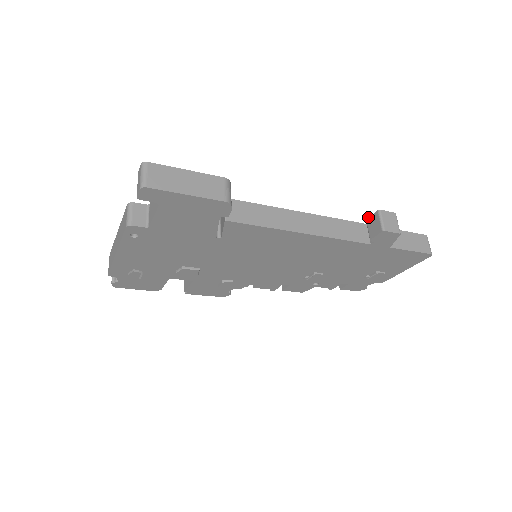
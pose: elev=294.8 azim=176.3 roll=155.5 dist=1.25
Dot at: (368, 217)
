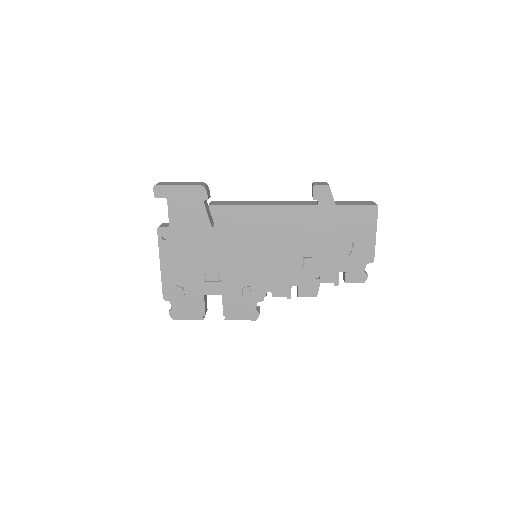
Dot at: occluded
